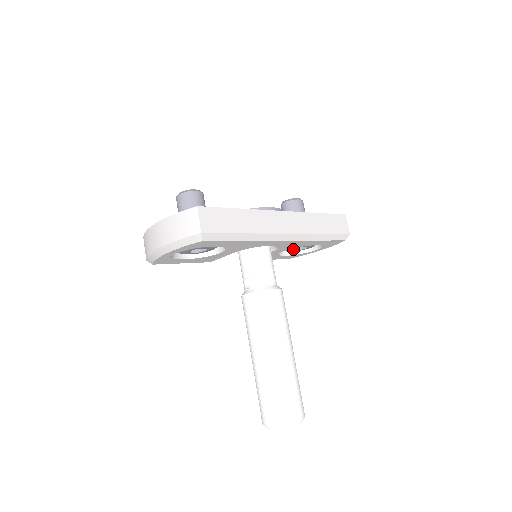
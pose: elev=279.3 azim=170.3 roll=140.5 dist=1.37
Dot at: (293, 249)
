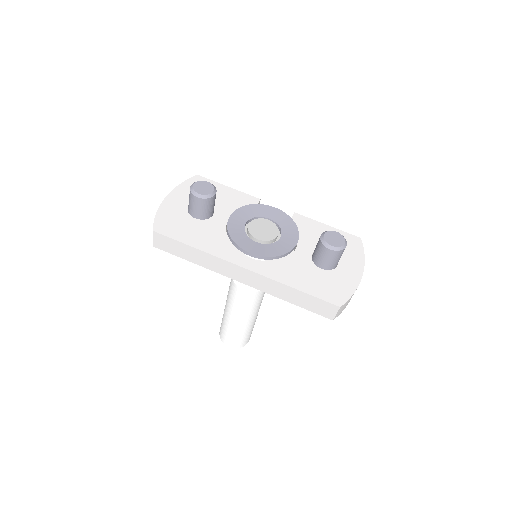
Dot at: occluded
